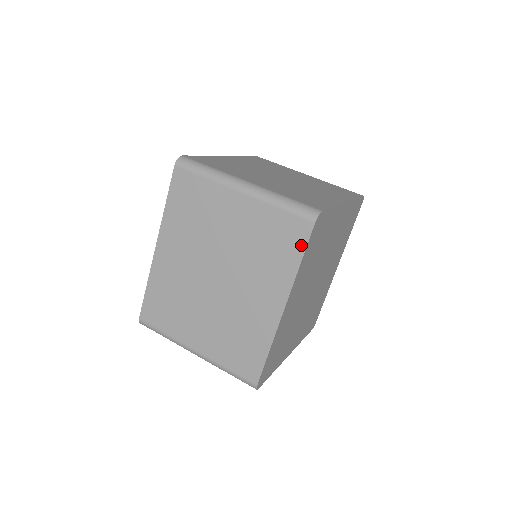
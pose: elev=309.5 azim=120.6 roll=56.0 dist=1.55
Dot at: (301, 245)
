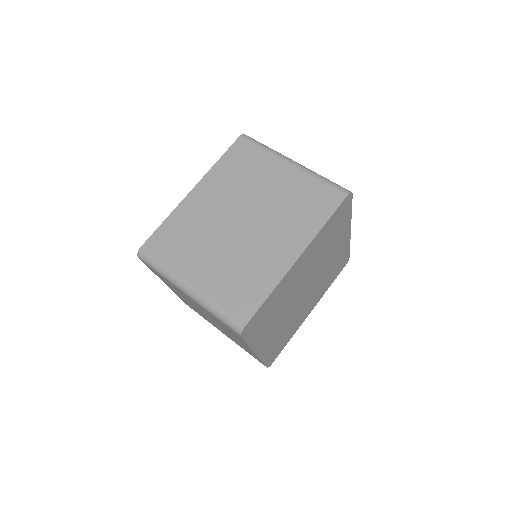
Dot at: (242, 339)
